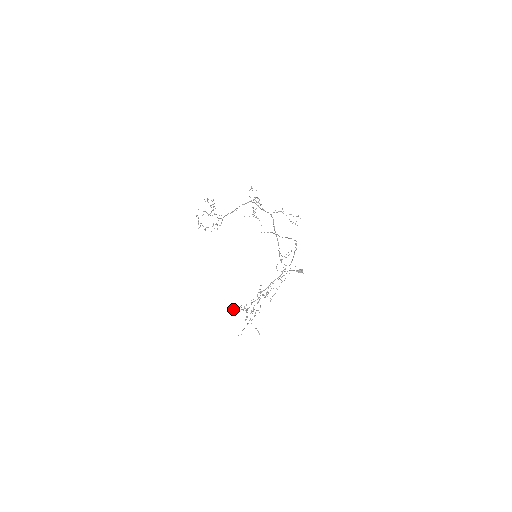
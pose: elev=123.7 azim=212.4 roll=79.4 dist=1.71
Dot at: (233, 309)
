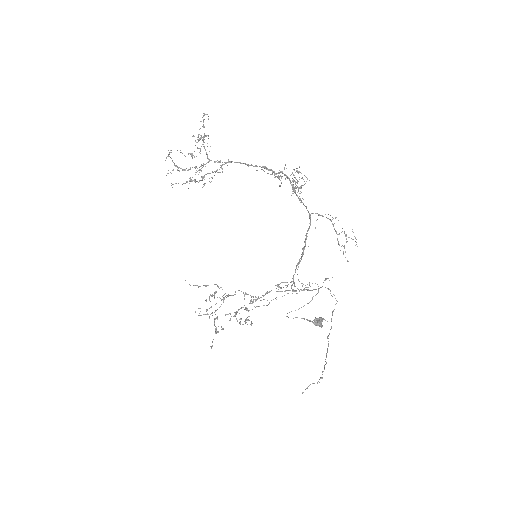
Dot at: occluded
